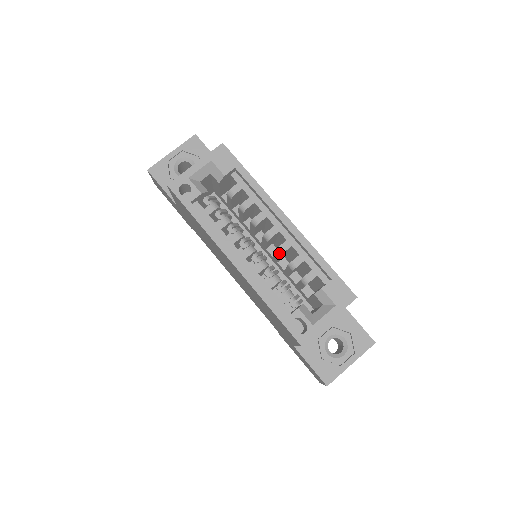
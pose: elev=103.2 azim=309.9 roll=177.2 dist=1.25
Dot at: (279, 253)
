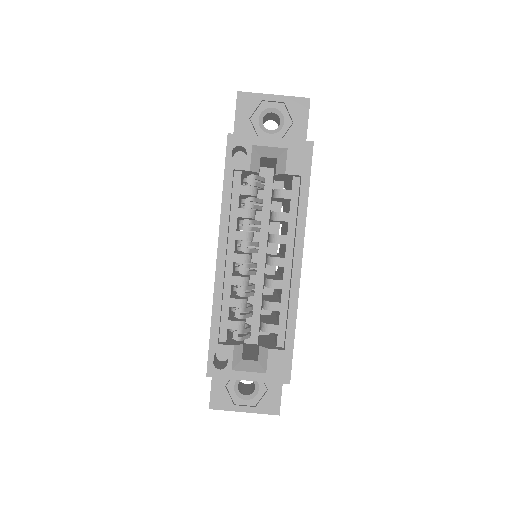
Dot at: (266, 284)
